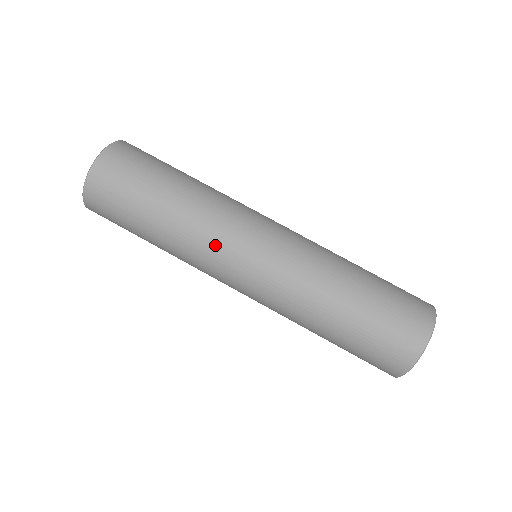
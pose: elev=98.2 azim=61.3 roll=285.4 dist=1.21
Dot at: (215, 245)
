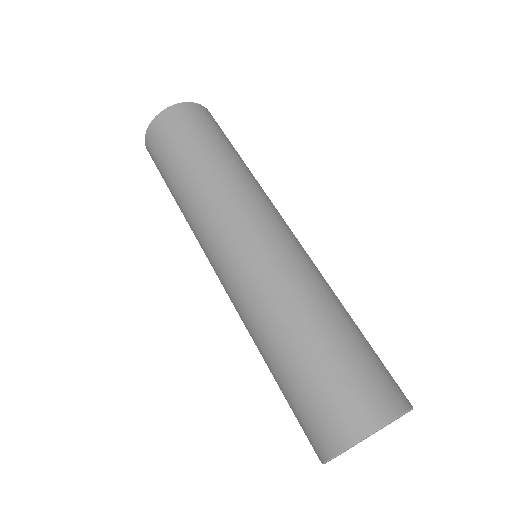
Dot at: (200, 238)
